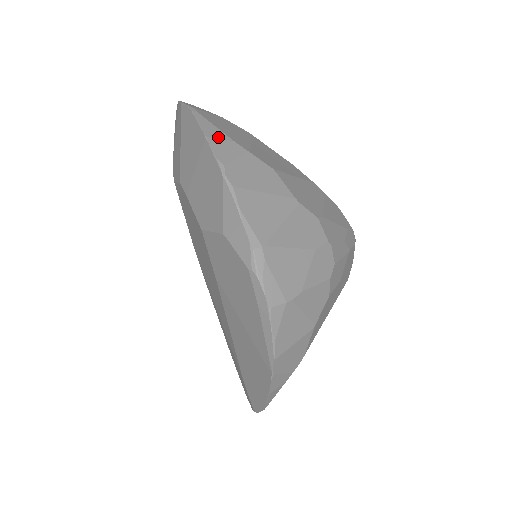
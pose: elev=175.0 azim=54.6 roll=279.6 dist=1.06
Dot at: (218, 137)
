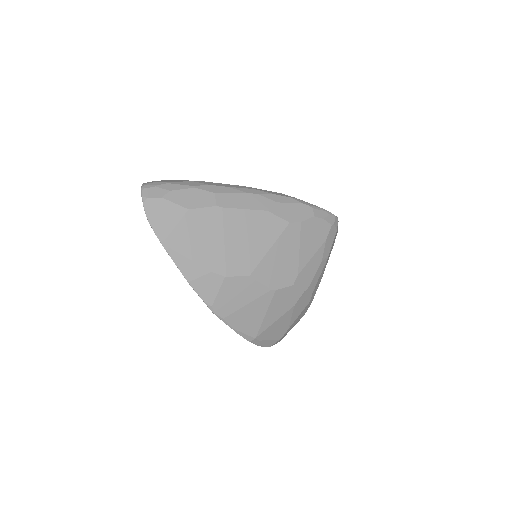
Dot at: (197, 276)
